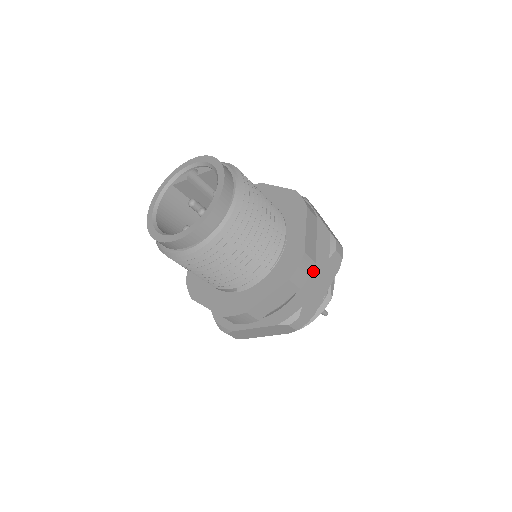
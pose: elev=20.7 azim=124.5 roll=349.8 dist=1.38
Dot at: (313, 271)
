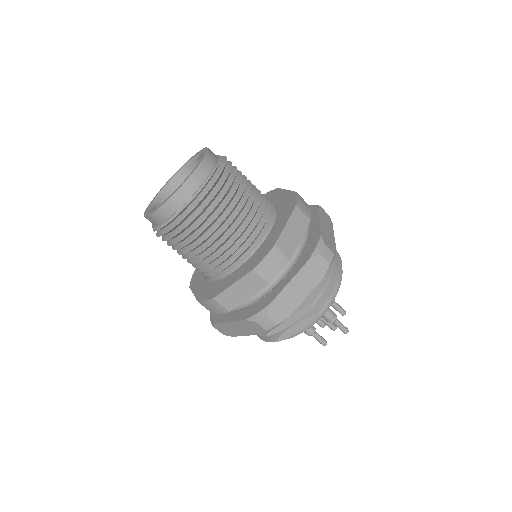
Dot at: (239, 313)
